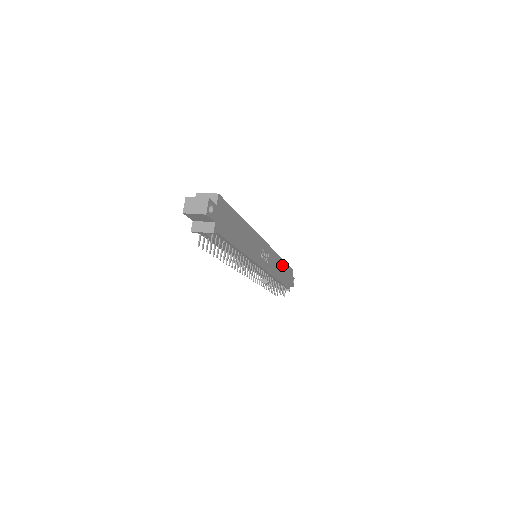
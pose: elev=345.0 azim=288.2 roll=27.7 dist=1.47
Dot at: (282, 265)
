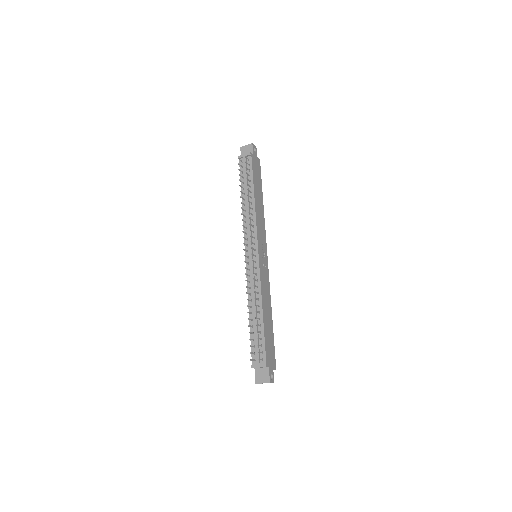
Dot at: (270, 318)
